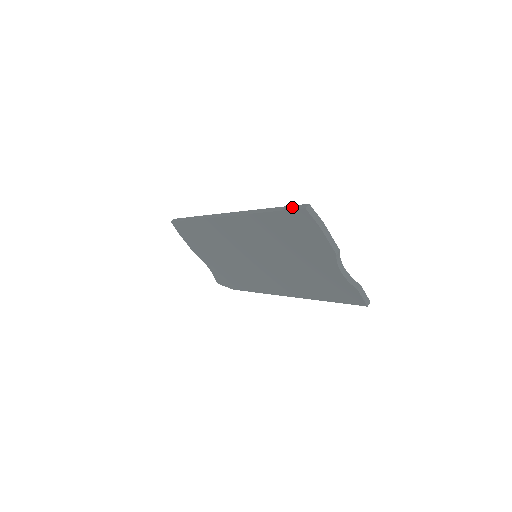
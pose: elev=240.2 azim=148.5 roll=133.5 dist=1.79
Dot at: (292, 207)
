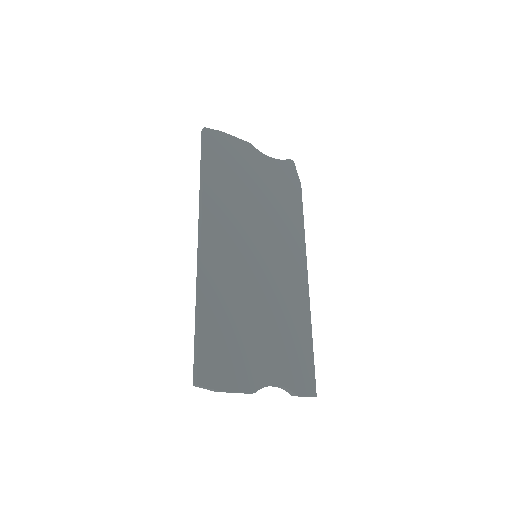
Dot at: (195, 360)
